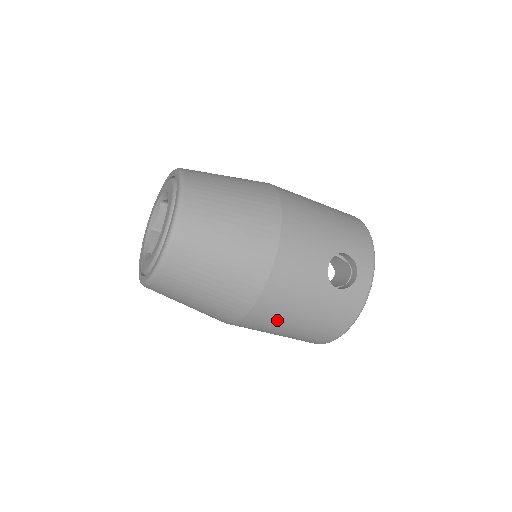
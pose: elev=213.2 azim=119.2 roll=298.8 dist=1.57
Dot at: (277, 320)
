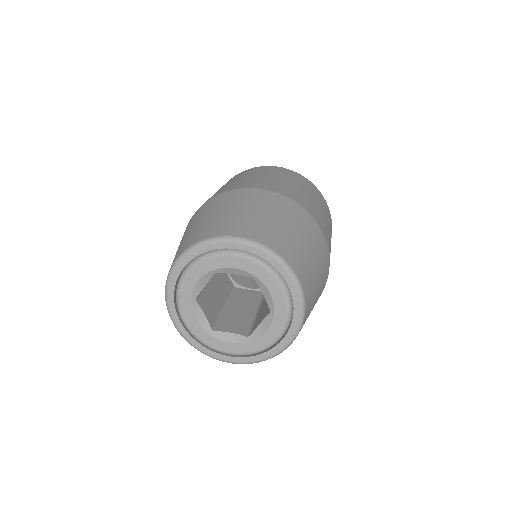
Dot at: occluded
